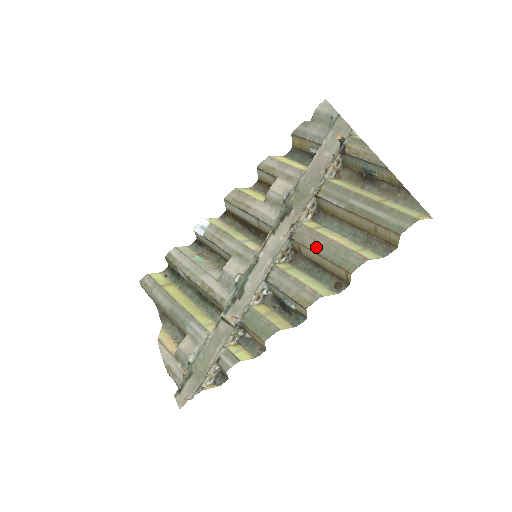
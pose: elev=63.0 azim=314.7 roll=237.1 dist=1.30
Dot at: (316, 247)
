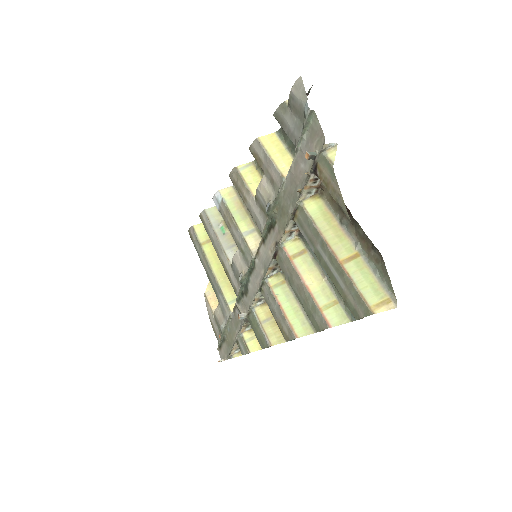
Dot at: (292, 284)
